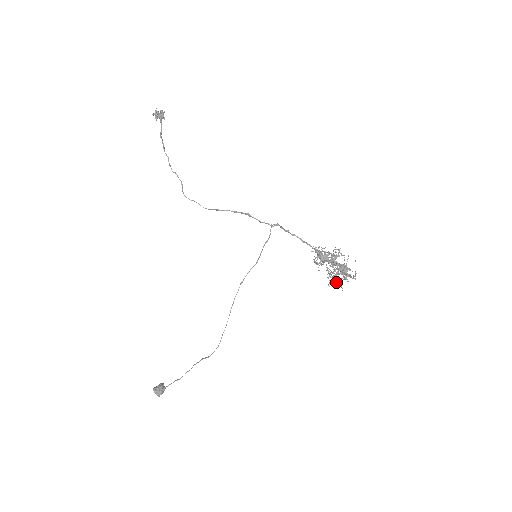
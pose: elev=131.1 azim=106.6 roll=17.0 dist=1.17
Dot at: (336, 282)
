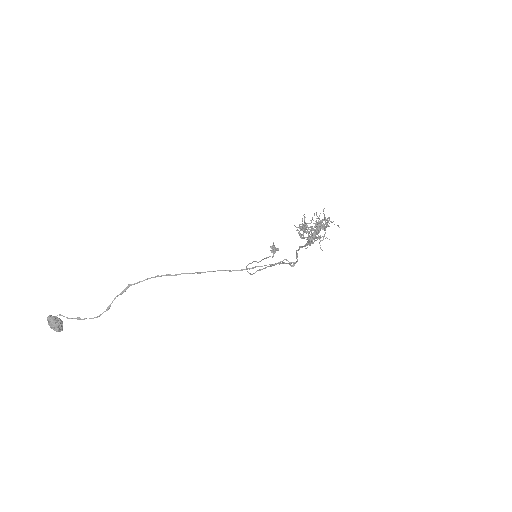
Dot at: (304, 227)
